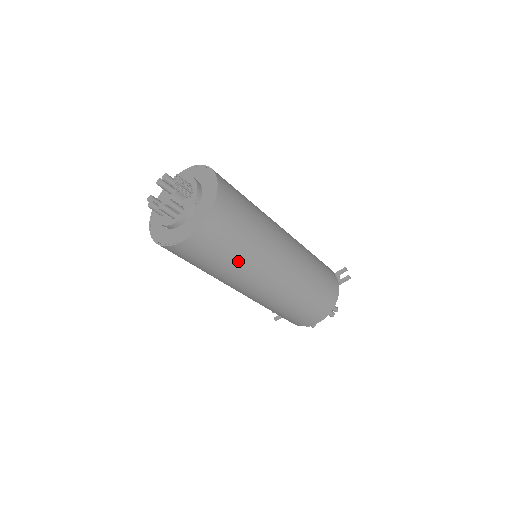
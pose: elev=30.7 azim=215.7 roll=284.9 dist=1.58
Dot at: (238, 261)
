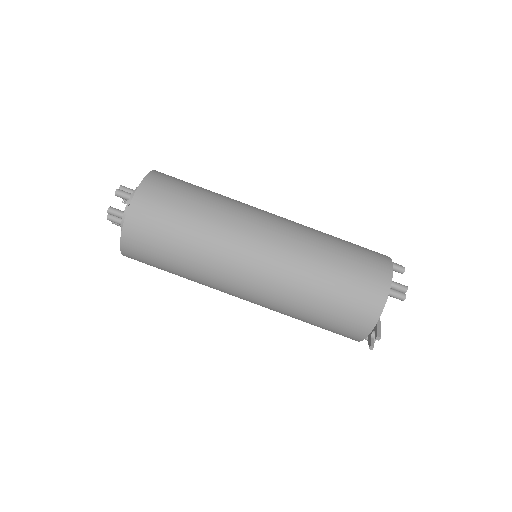
Dot at: (214, 195)
